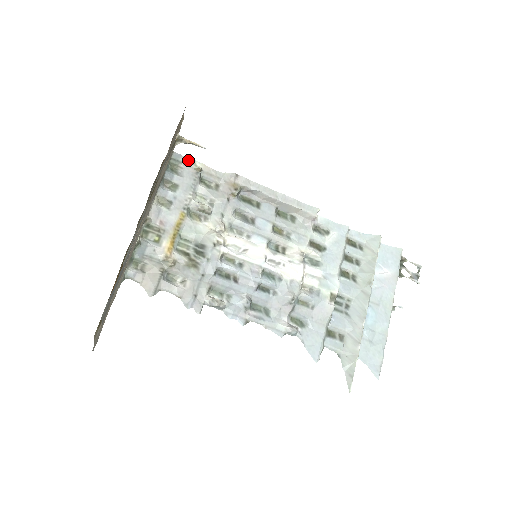
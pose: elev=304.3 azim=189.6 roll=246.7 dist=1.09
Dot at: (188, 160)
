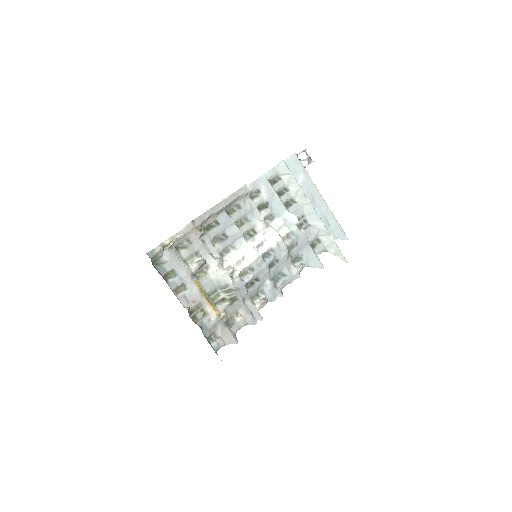
Dot at: (160, 248)
